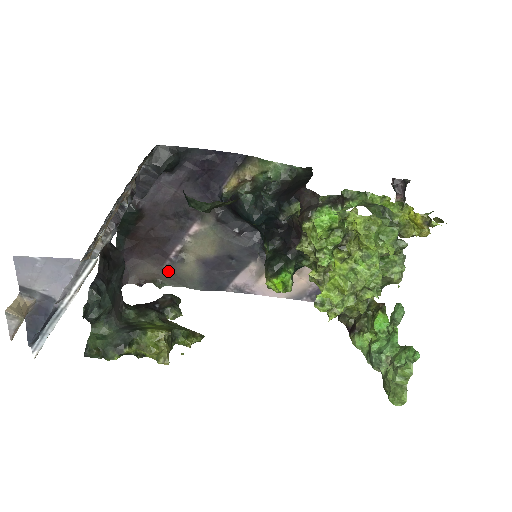
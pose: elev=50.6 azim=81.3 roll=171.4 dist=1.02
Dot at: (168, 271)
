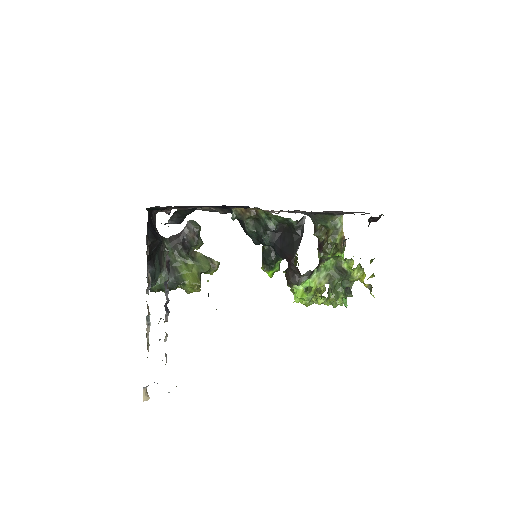
Dot at: occluded
